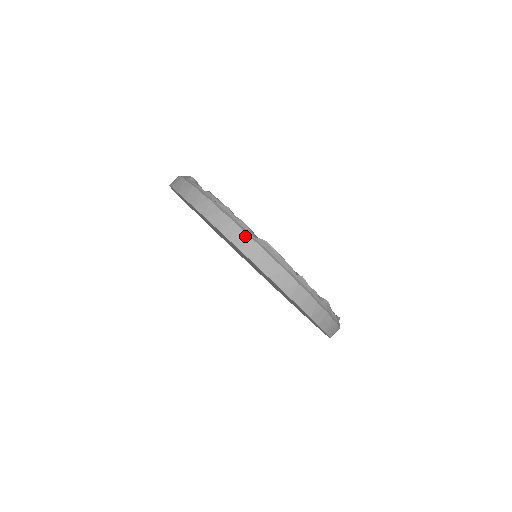
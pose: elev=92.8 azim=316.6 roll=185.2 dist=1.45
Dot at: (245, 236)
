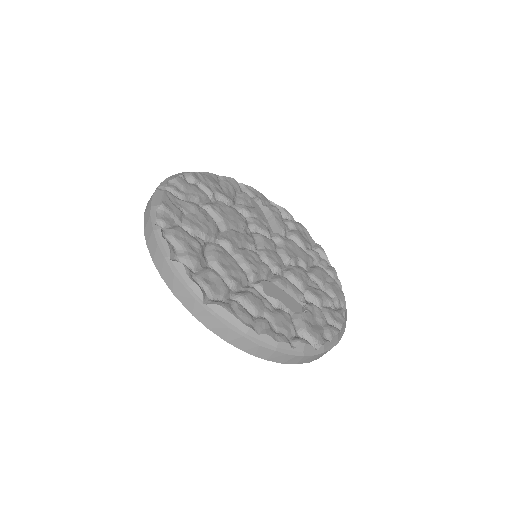
Dot at: (197, 304)
